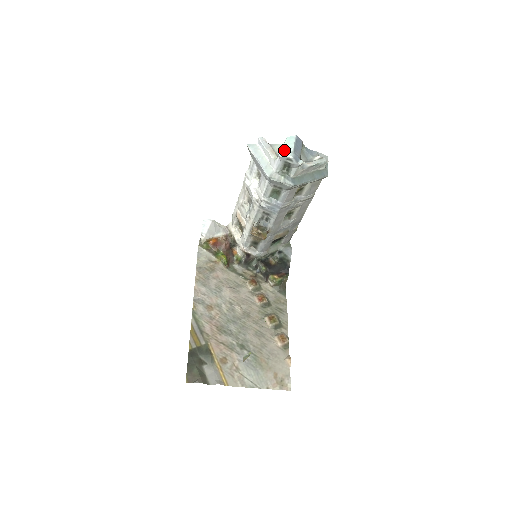
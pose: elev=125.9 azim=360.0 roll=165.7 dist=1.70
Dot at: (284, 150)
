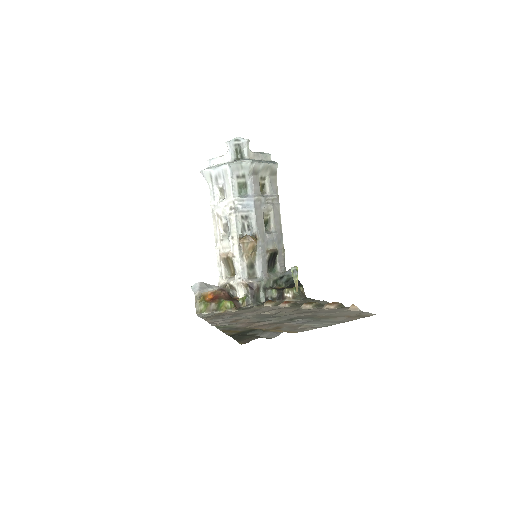
Dot at: occluded
